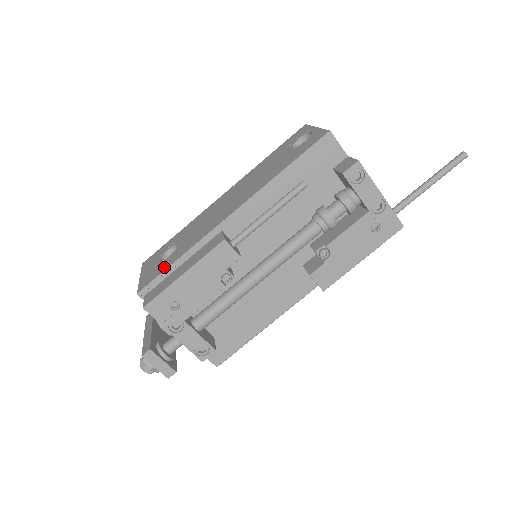
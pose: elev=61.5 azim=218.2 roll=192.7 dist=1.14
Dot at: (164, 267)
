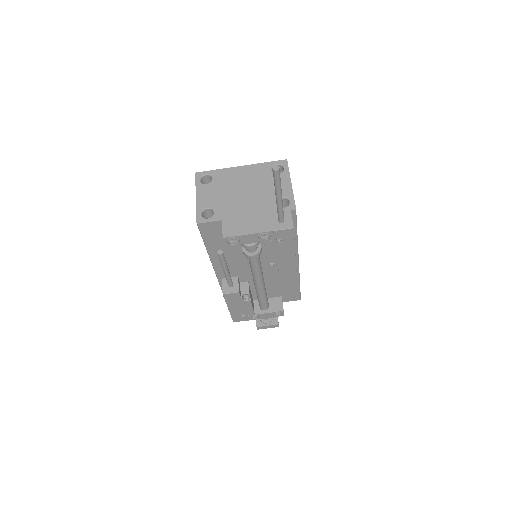
Dot at: occluded
